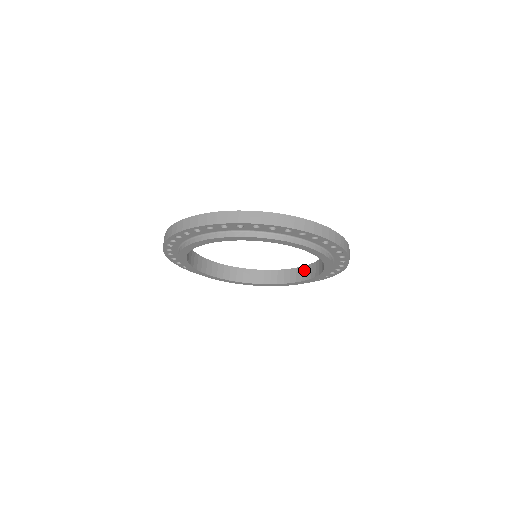
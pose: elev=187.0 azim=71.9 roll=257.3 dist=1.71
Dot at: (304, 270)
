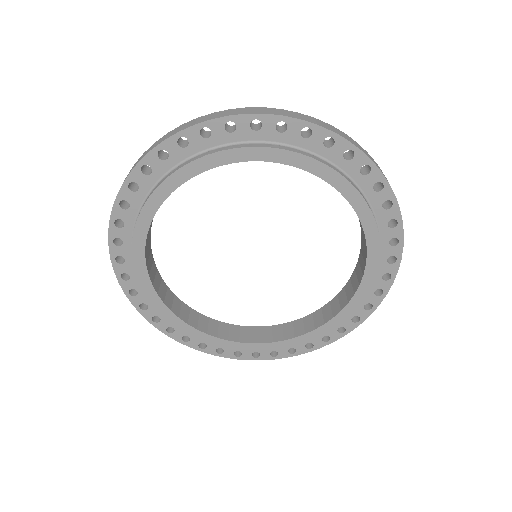
Dot at: (308, 319)
